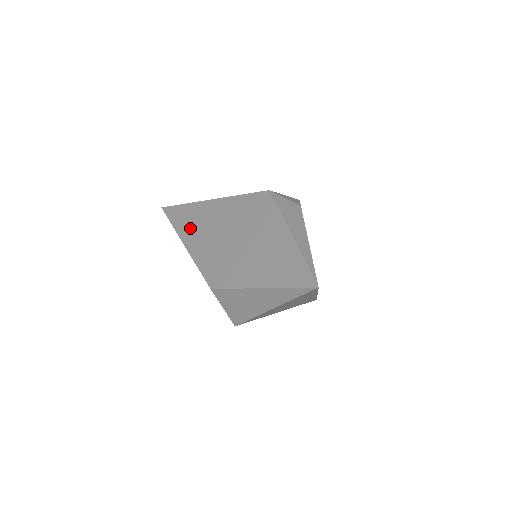
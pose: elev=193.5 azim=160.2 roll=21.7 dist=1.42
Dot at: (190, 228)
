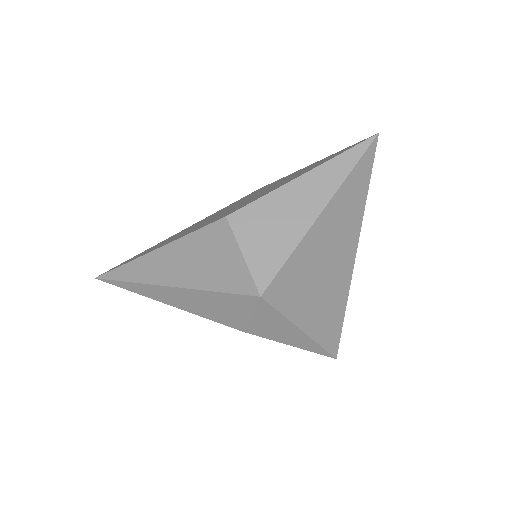
Dot at: (157, 246)
